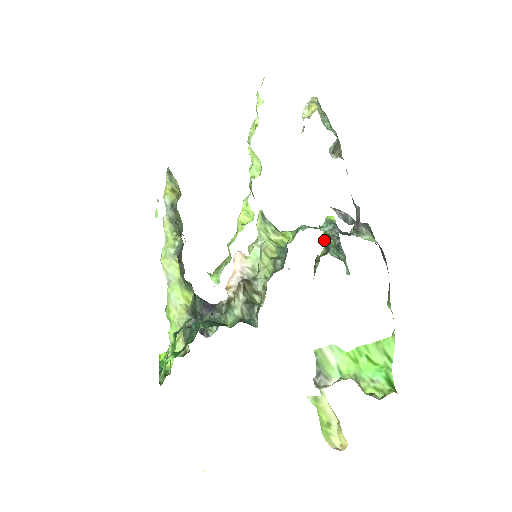
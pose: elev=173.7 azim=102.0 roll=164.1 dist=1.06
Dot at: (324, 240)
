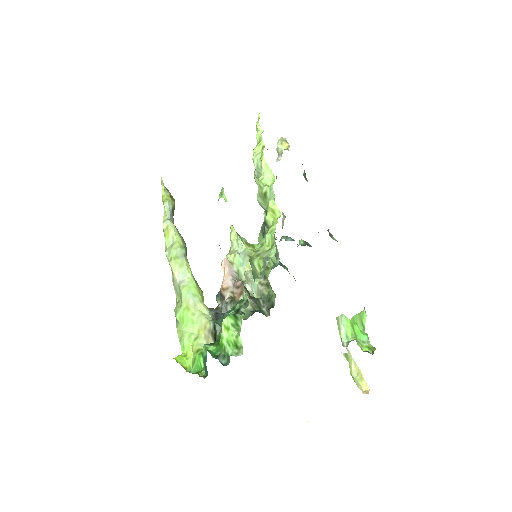
Dot at: occluded
